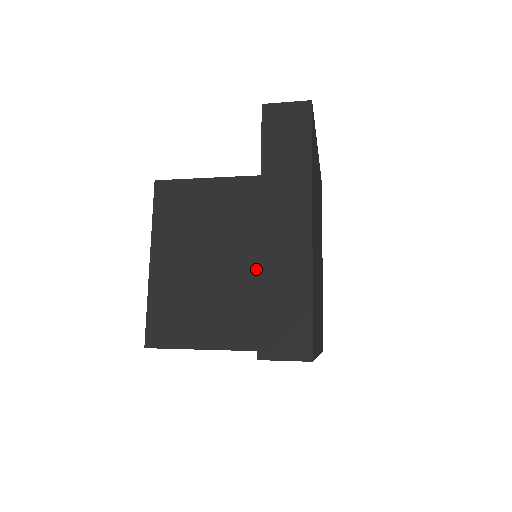
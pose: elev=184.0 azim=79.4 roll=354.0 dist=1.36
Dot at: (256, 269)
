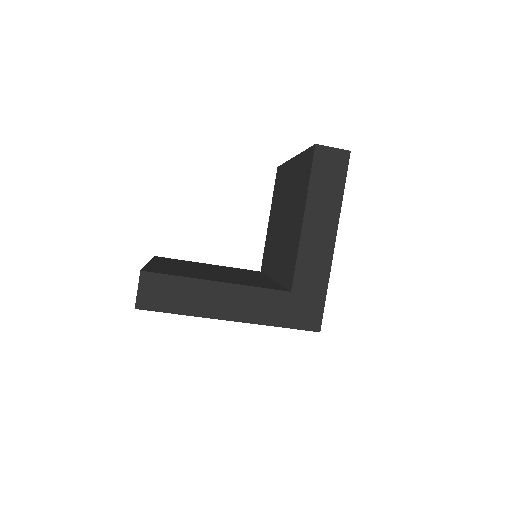
Dot at: (250, 277)
